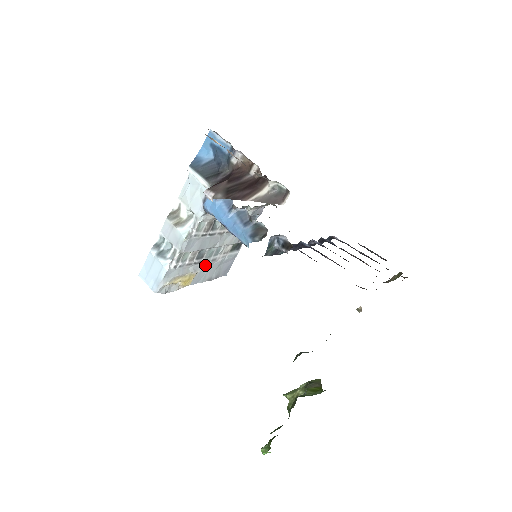
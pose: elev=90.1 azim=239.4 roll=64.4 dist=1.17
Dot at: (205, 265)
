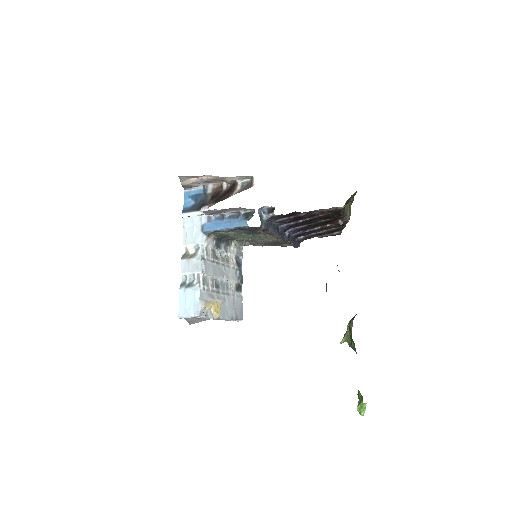
Dot at: (224, 298)
